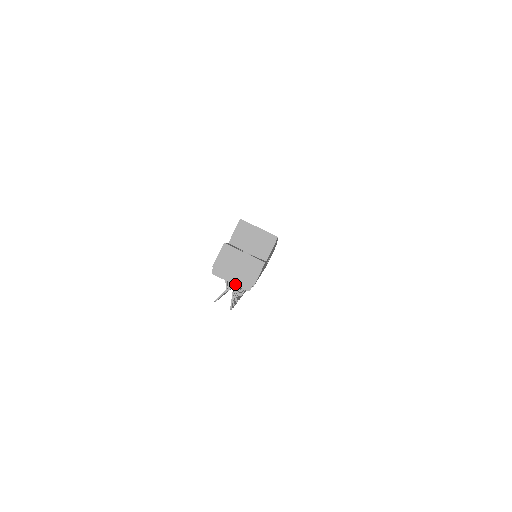
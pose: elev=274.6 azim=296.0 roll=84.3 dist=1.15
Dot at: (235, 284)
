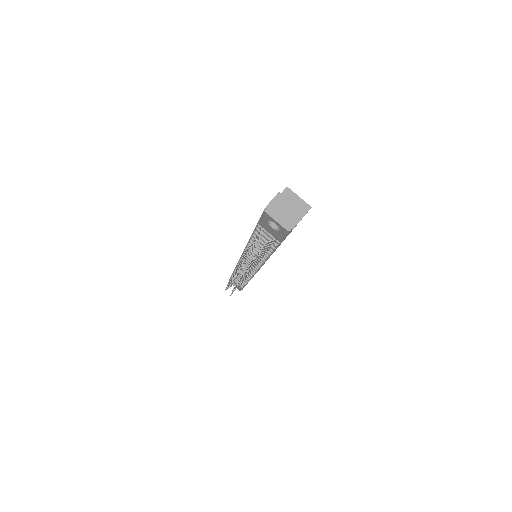
Dot at: (280, 223)
